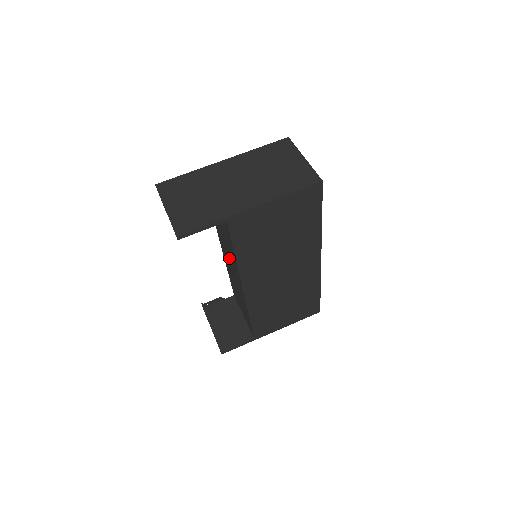
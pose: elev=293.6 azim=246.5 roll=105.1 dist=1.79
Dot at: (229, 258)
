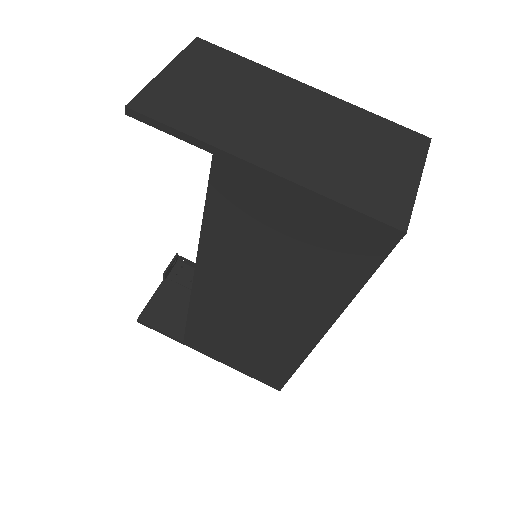
Dot at: occluded
